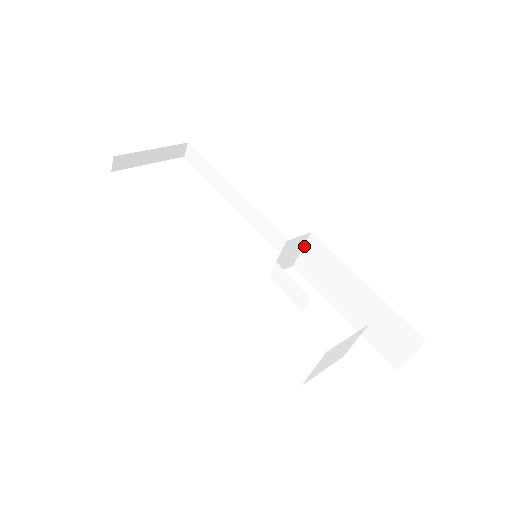
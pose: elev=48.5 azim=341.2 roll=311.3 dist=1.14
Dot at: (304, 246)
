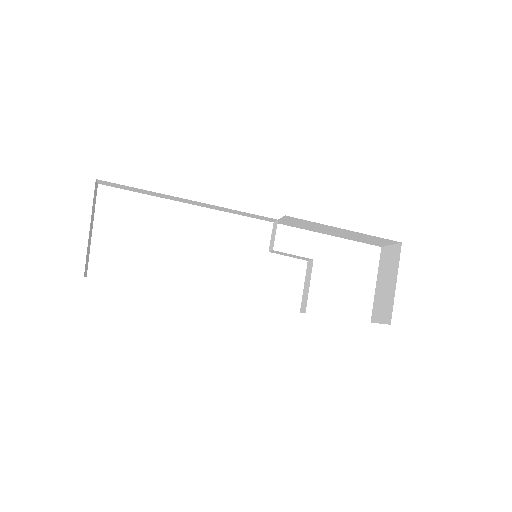
Dot at: (281, 219)
